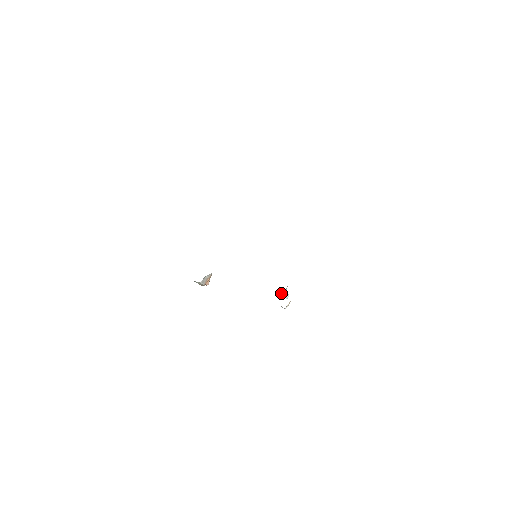
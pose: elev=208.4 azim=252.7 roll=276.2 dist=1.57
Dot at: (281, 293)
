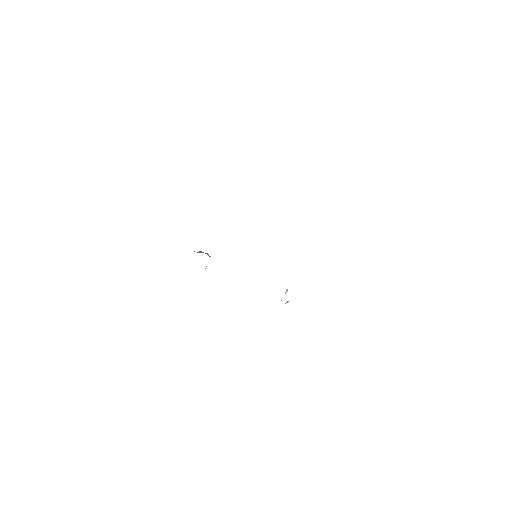
Dot at: occluded
